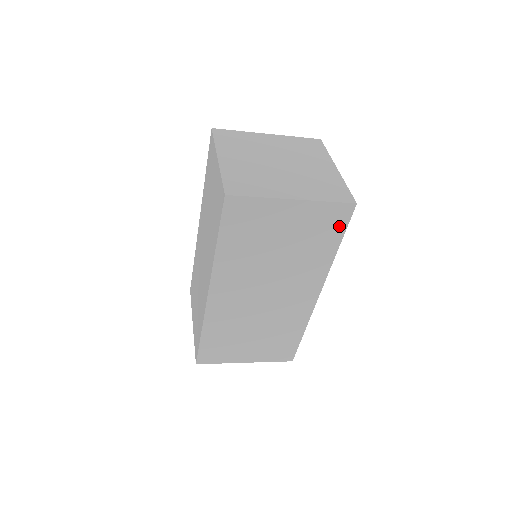
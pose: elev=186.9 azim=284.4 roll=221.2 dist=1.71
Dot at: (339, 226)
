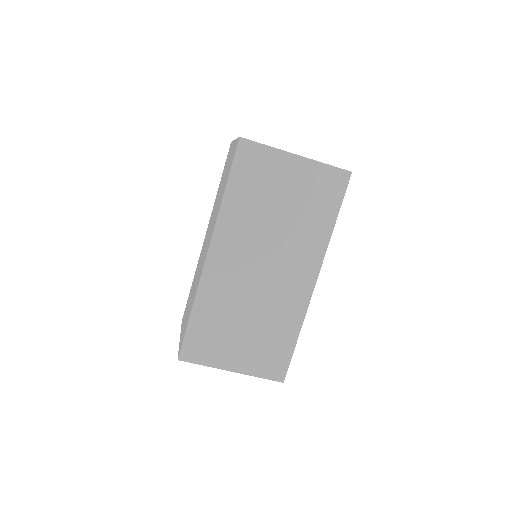
Dot at: (336, 195)
